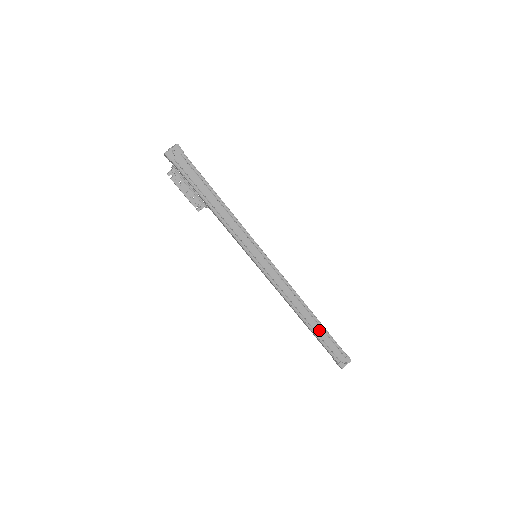
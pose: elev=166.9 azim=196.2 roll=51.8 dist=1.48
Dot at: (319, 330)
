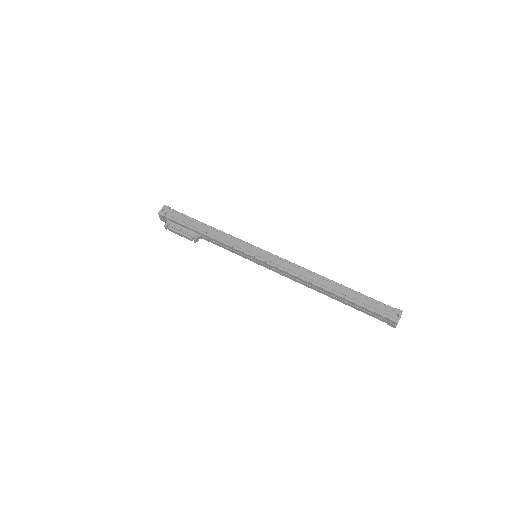
Dot at: (347, 293)
